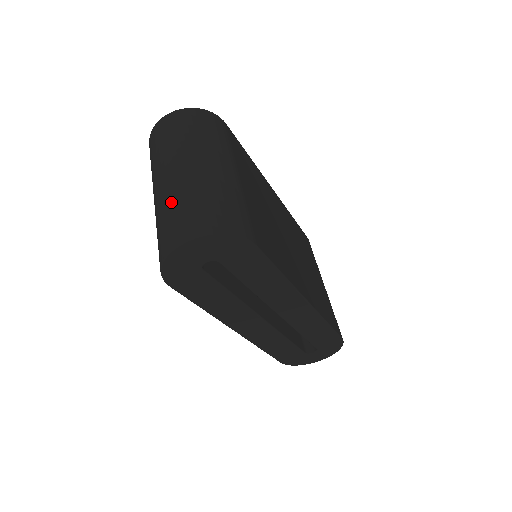
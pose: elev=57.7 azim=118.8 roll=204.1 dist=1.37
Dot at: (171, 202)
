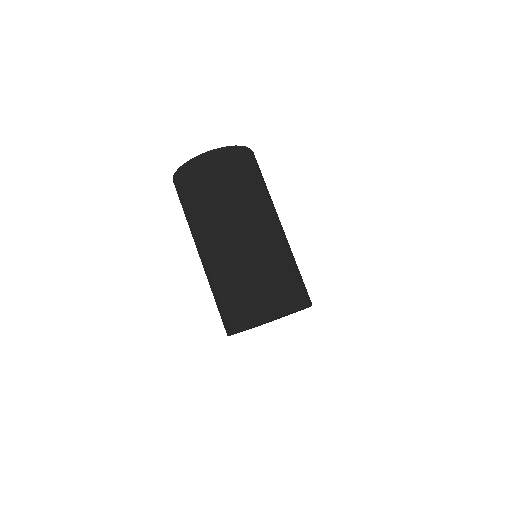
Dot at: (239, 273)
